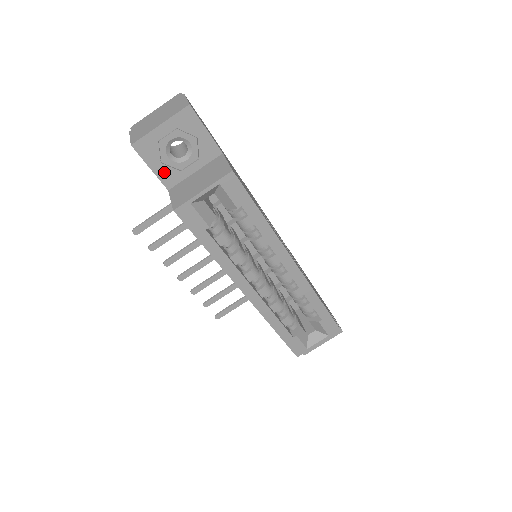
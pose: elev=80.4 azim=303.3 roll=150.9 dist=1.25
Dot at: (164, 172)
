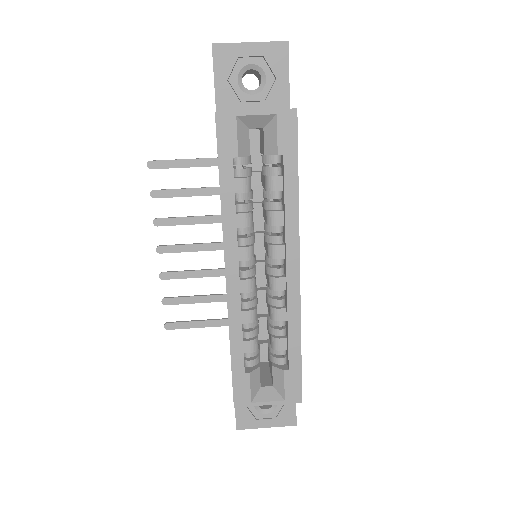
Dot at: (224, 92)
